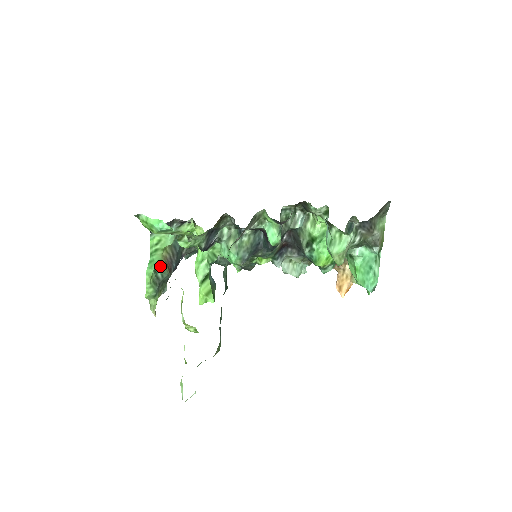
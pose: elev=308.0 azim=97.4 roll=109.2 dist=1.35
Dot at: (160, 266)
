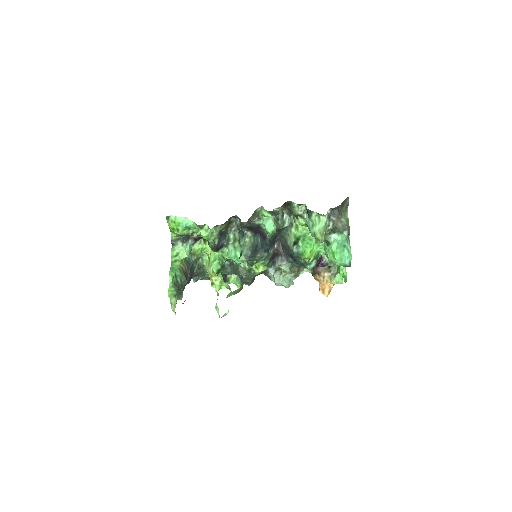
Dot at: (179, 272)
